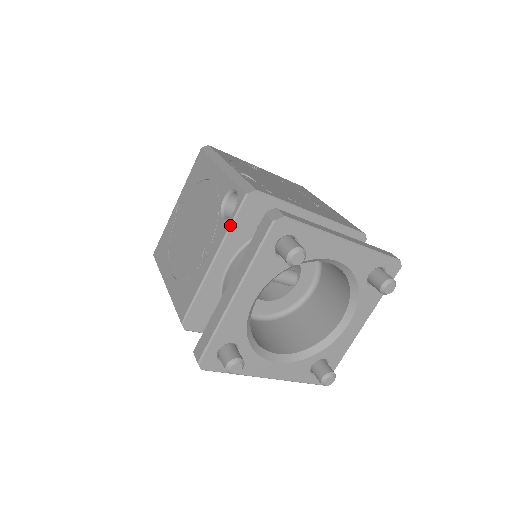
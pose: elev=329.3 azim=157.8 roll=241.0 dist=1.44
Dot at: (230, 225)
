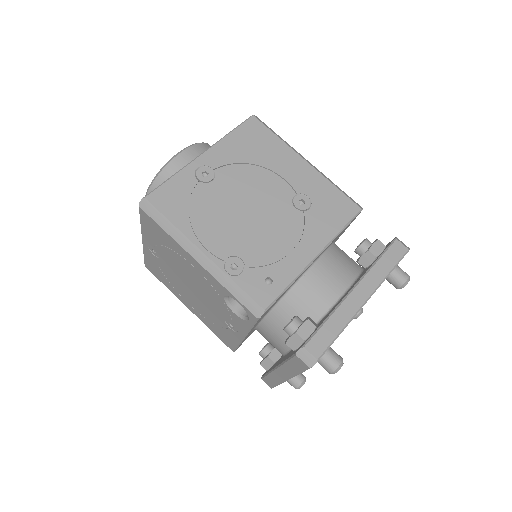
Dot at: (250, 328)
